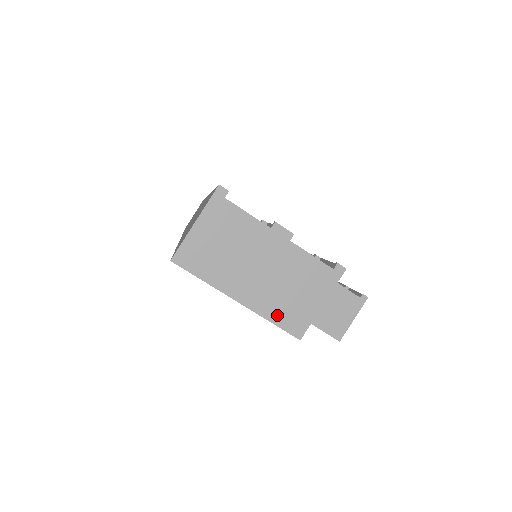
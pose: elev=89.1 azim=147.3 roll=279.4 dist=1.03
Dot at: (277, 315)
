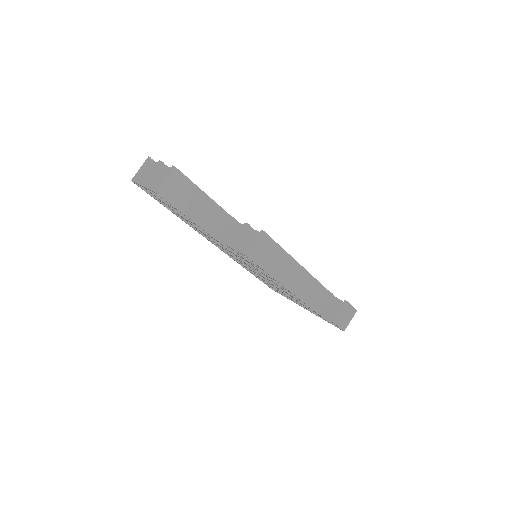
Dot at: (152, 187)
